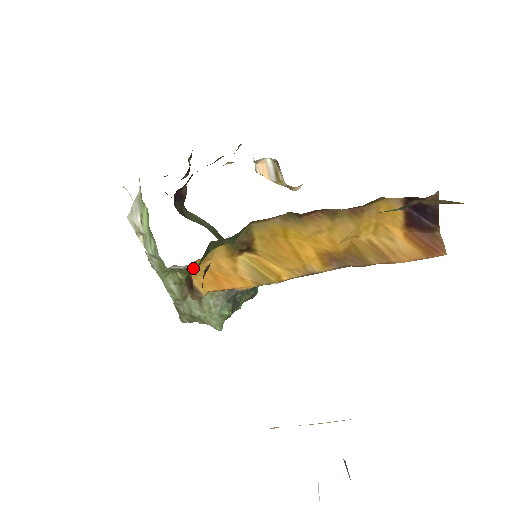
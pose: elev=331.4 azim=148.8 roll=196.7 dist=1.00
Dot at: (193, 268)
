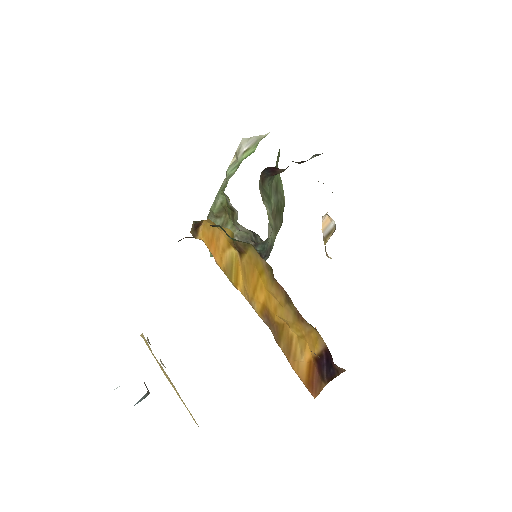
Dot at: (207, 221)
